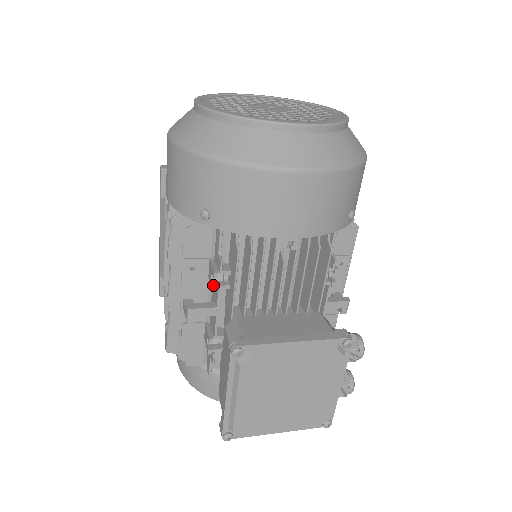
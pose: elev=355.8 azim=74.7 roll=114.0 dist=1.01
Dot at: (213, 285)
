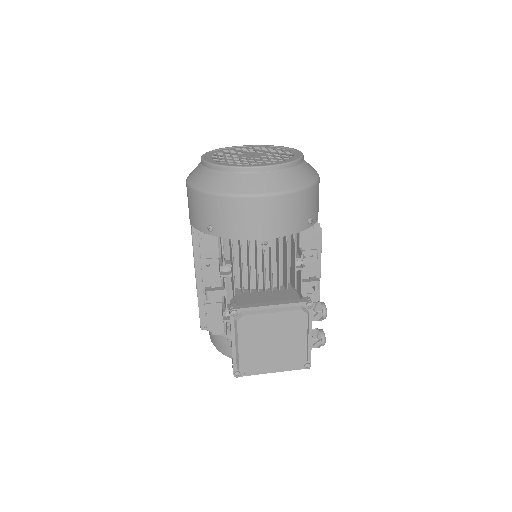
Dot at: (220, 274)
